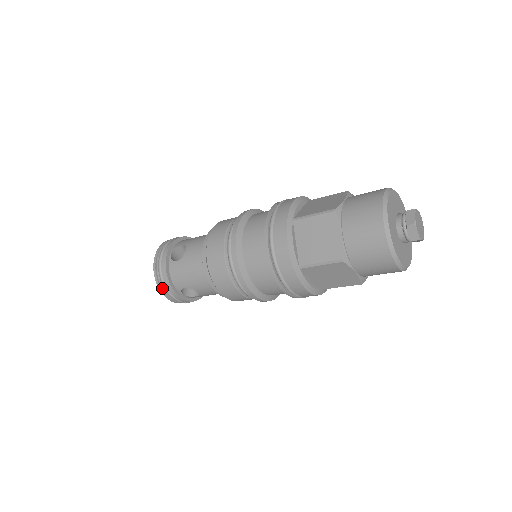
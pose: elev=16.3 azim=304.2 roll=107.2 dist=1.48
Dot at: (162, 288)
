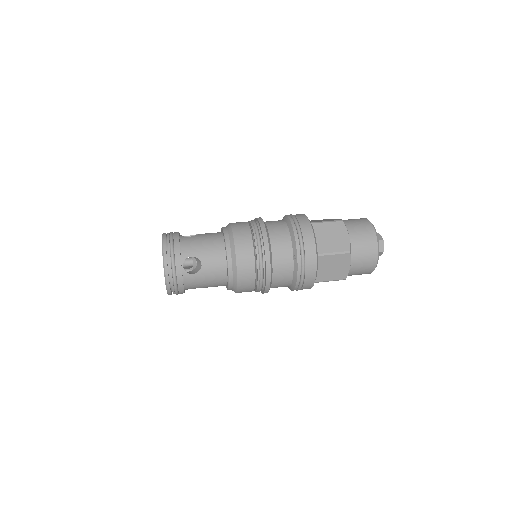
Dot at: (173, 293)
